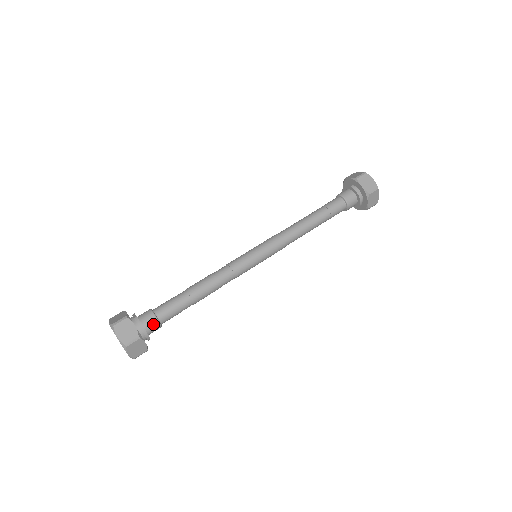
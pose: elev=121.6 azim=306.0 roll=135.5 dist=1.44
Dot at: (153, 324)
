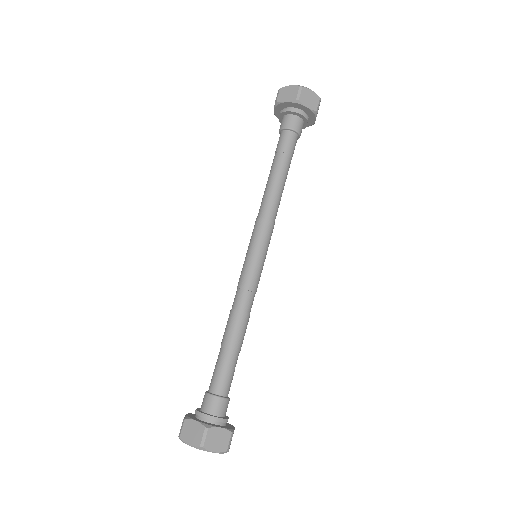
Dot at: (215, 404)
